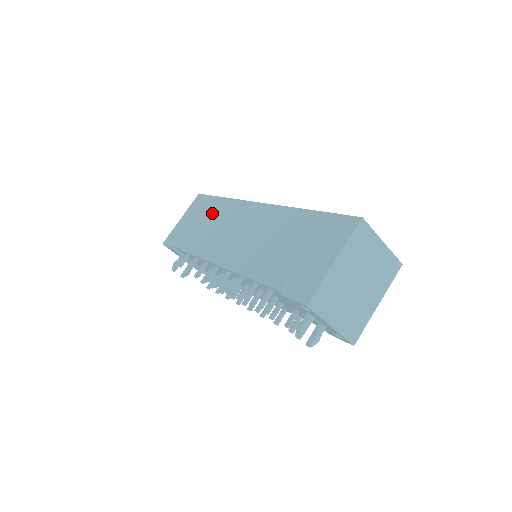
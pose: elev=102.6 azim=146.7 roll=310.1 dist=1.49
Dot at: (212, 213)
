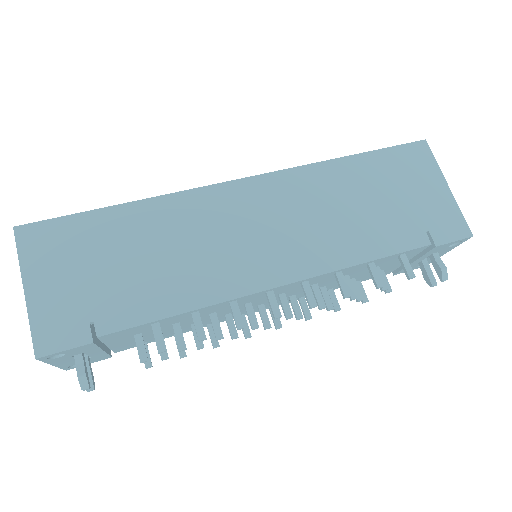
Dot at: (136, 236)
